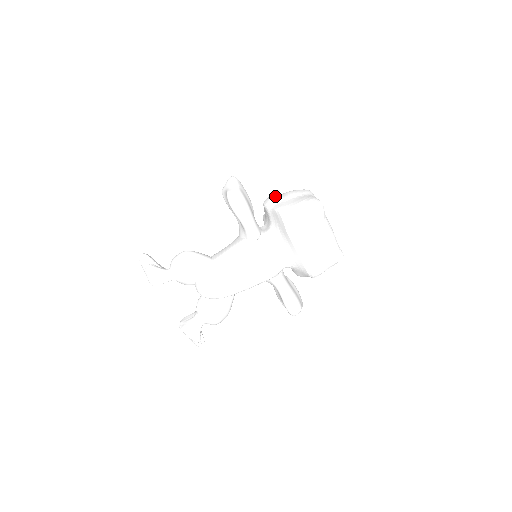
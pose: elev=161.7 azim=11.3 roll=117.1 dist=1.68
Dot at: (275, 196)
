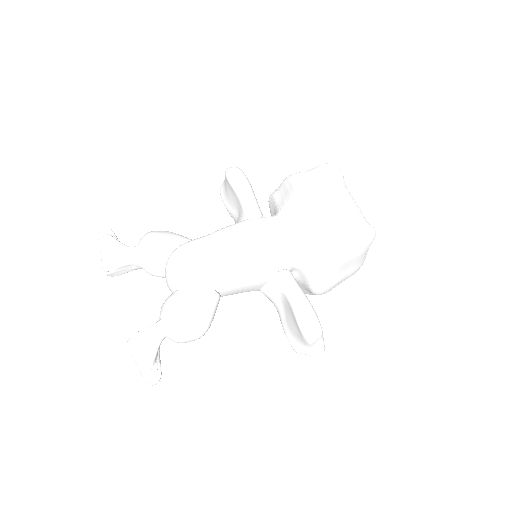
Dot at: occluded
